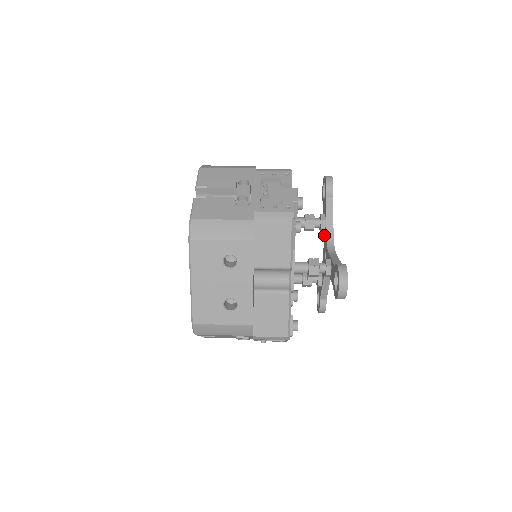
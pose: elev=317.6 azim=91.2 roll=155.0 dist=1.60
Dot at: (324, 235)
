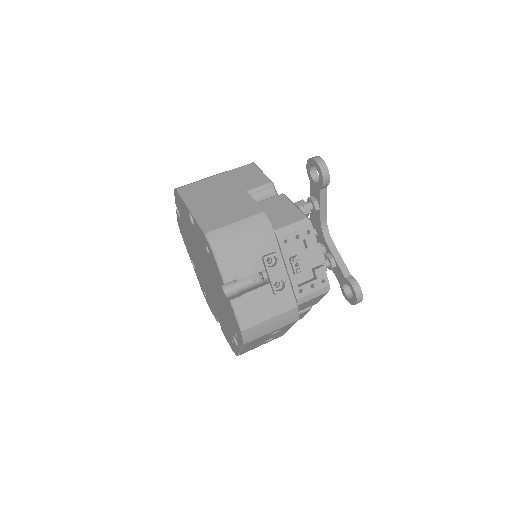
Dot at: occluded
